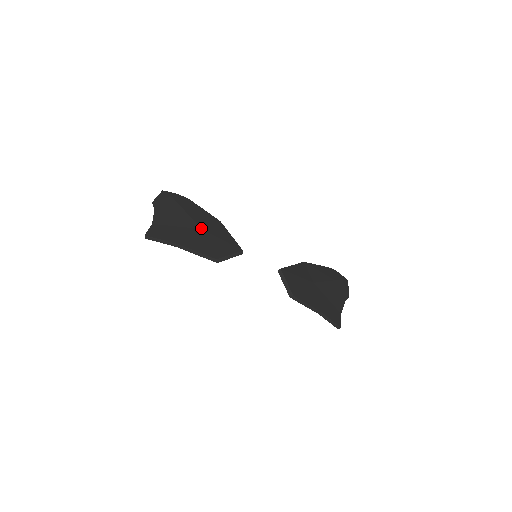
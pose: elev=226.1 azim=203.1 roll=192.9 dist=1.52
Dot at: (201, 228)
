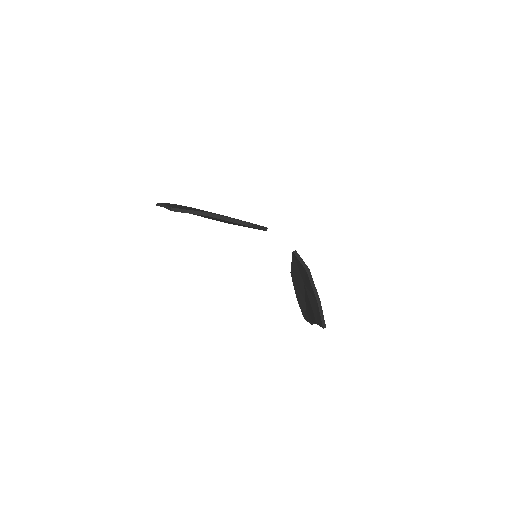
Dot at: occluded
